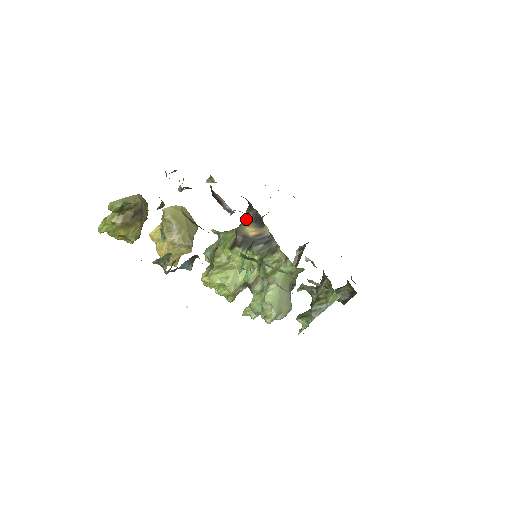
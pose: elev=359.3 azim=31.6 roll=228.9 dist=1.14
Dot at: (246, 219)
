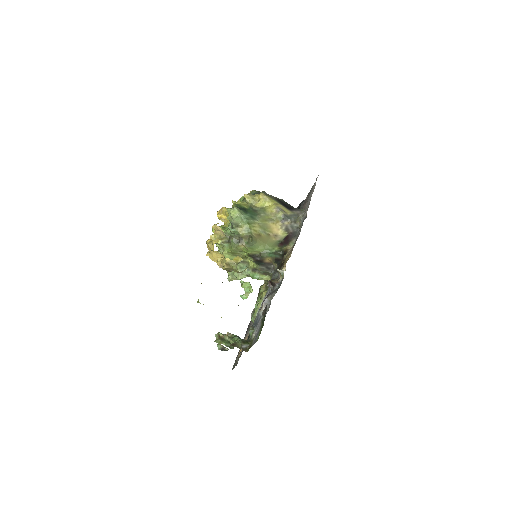
Dot at: (273, 255)
